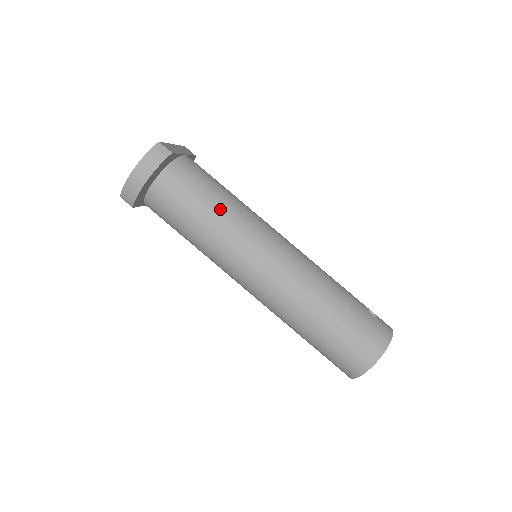
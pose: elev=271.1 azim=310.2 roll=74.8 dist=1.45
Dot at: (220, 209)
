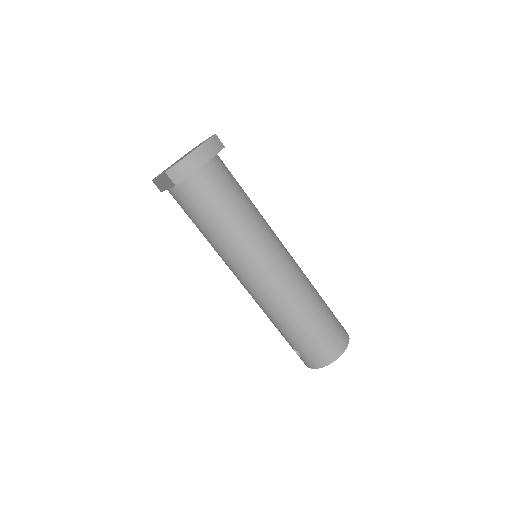
Dot at: (249, 207)
